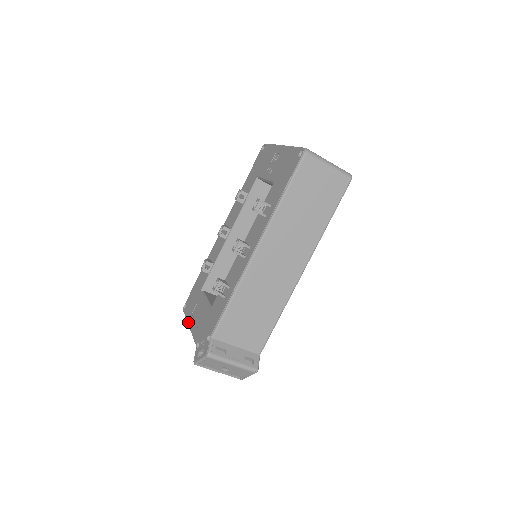
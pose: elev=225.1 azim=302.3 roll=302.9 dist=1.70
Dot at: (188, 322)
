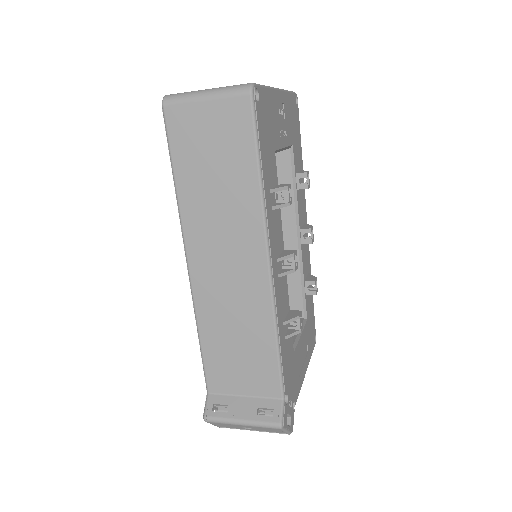
Dot at: occluded
